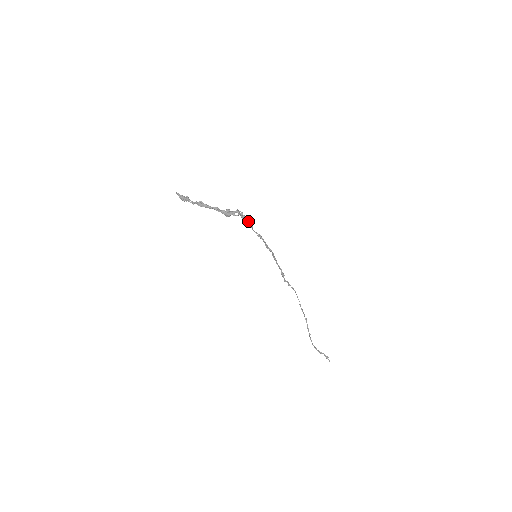
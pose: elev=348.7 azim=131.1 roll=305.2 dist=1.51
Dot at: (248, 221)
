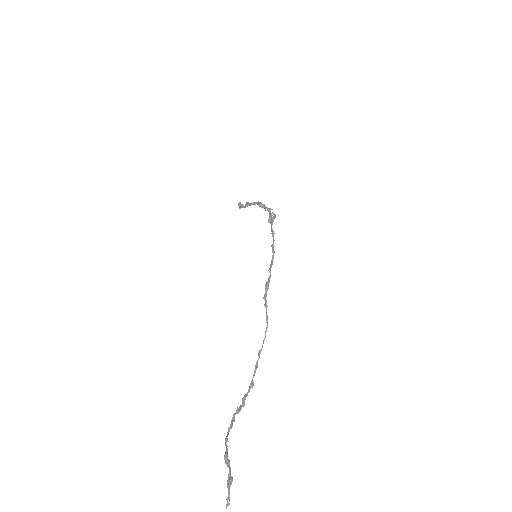
Dot at: (273, 219)
